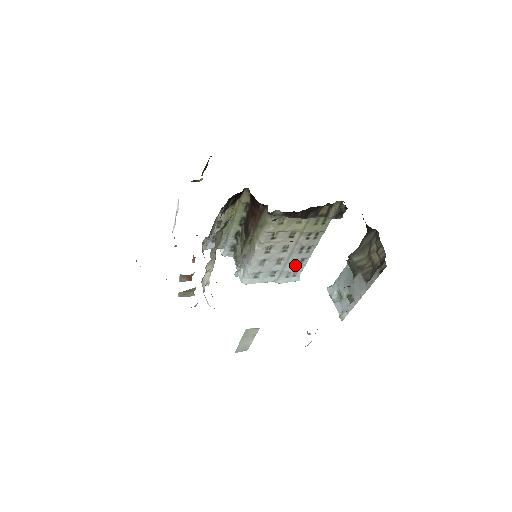
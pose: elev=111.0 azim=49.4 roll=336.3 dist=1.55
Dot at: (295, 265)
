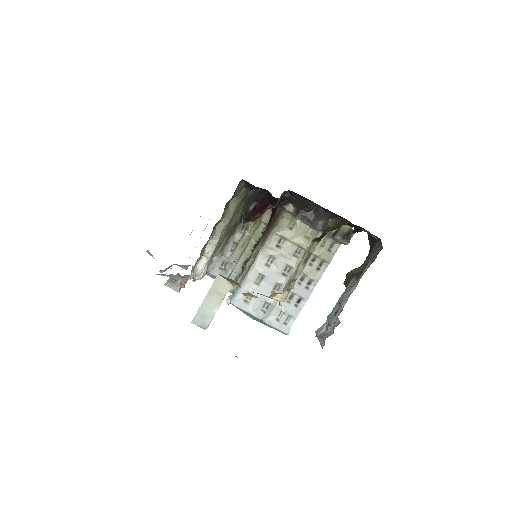
Dot at: (290, 304)
